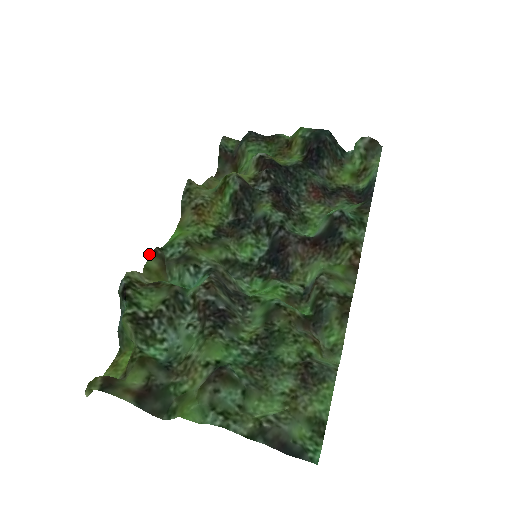
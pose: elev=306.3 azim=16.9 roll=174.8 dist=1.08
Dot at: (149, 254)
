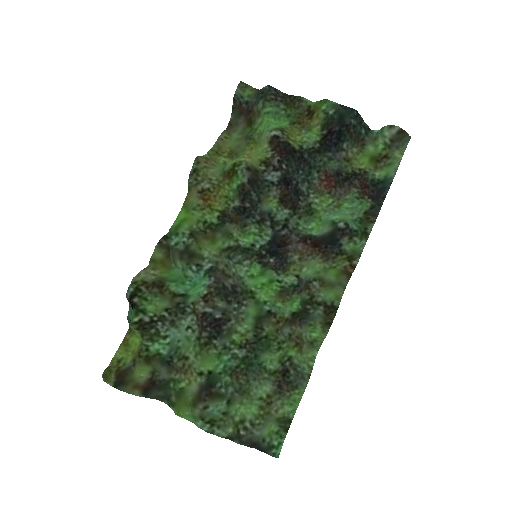
Dot at: occluded
